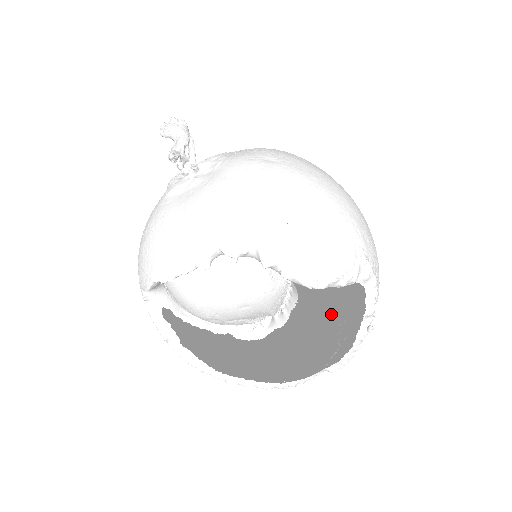
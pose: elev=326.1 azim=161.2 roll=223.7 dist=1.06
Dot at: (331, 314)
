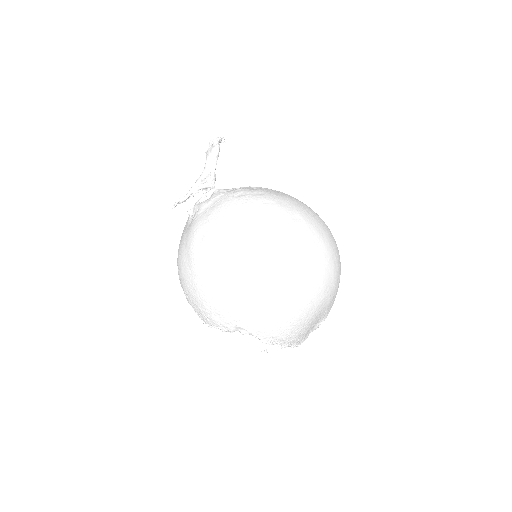
Dot at: occluded
